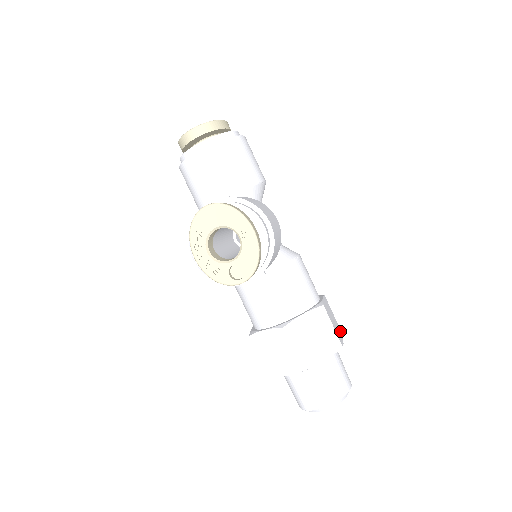
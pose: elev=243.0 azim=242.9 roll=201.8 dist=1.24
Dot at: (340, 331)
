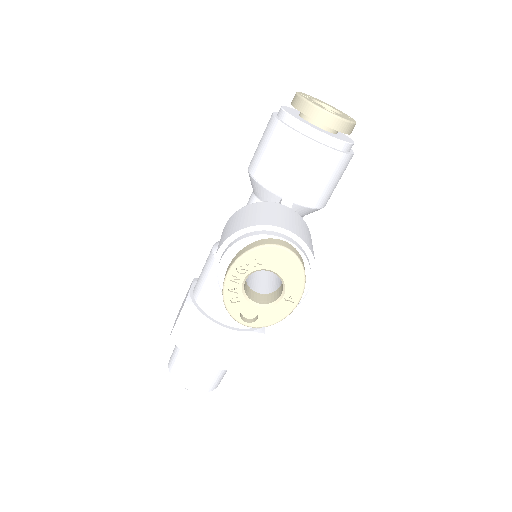
Dot at: occluded
